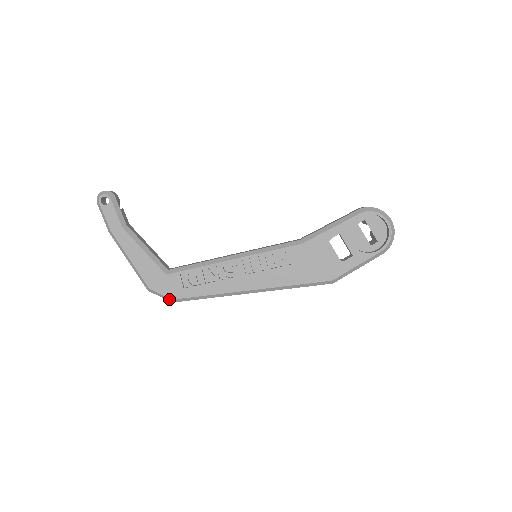
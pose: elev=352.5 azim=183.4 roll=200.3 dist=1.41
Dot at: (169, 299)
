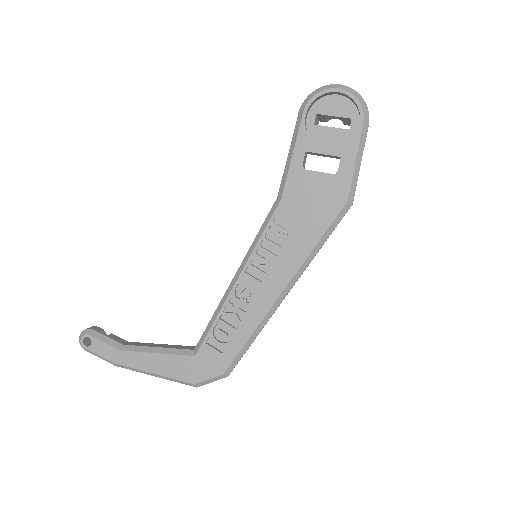
Dot at: (220, 377)
